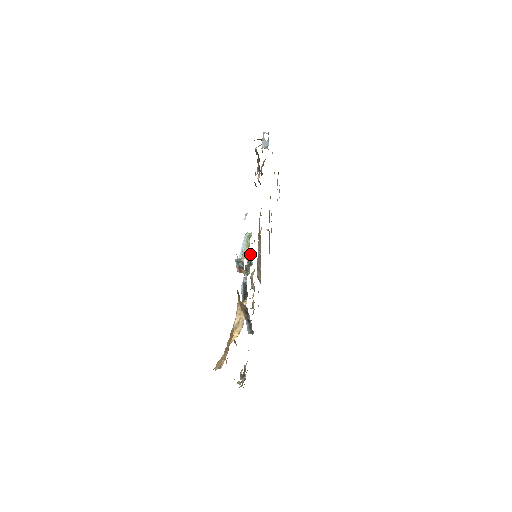
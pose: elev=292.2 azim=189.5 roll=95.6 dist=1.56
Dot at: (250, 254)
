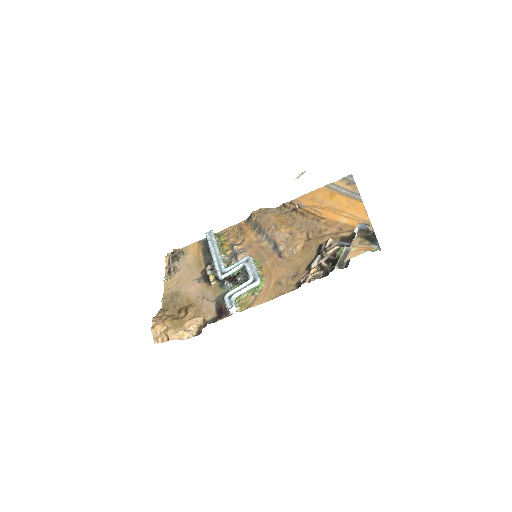
Dot at: occluded
